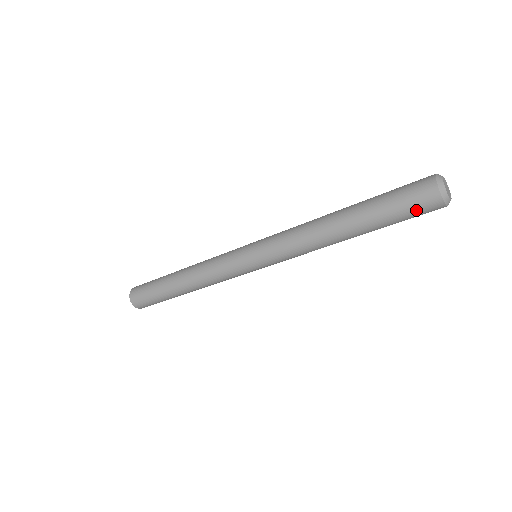
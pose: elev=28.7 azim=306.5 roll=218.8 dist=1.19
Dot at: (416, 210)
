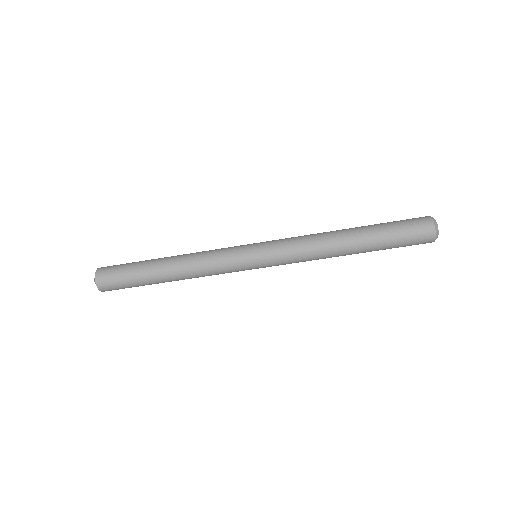
Dot at: (414, 242)
